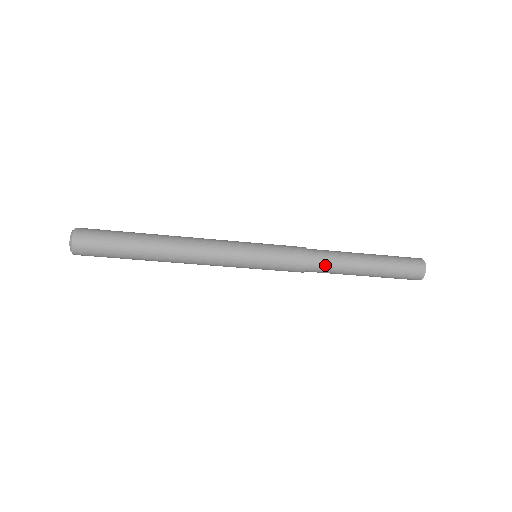
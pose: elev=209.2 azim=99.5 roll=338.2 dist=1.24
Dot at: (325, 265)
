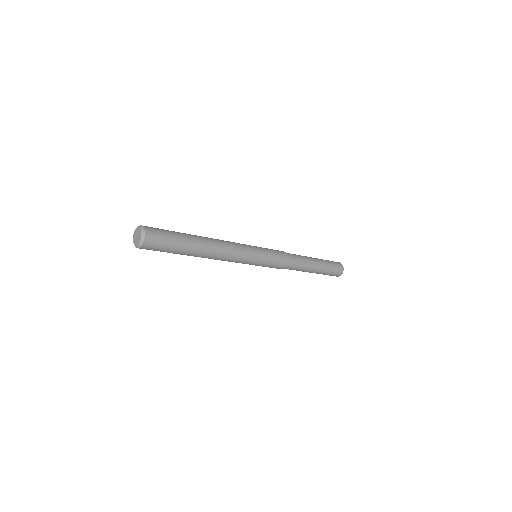
Dot at: (292, 269)
